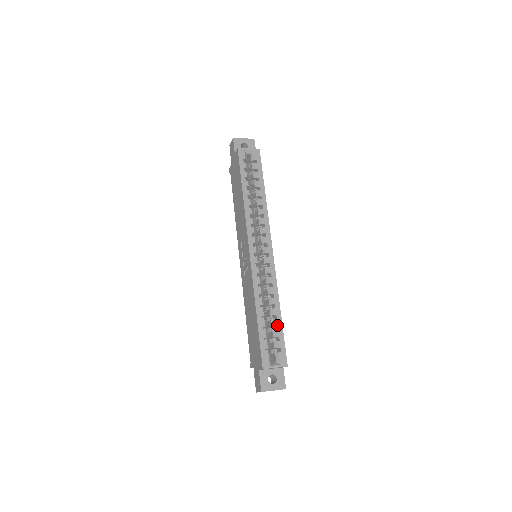
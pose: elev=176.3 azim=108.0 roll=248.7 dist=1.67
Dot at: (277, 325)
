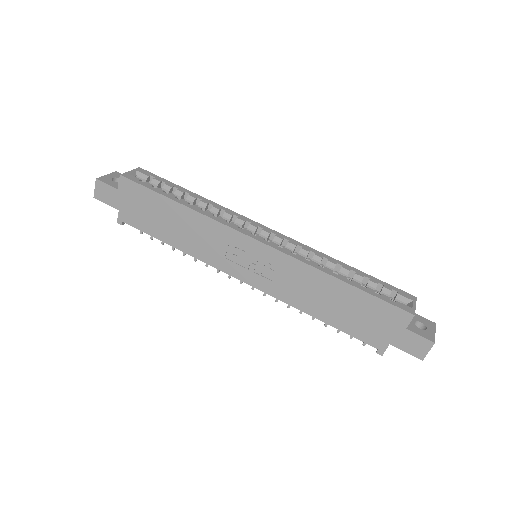
Dot at: (363, 276)
